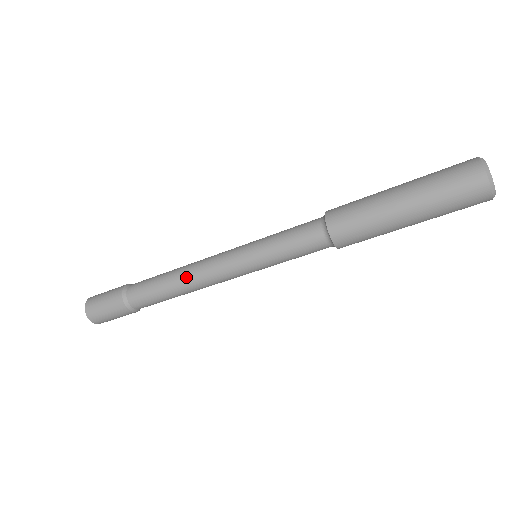
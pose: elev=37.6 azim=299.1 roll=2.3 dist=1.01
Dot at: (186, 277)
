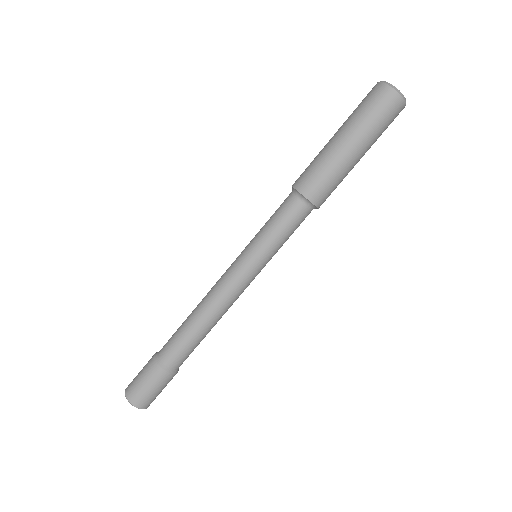
Dot at: (202, 302)
